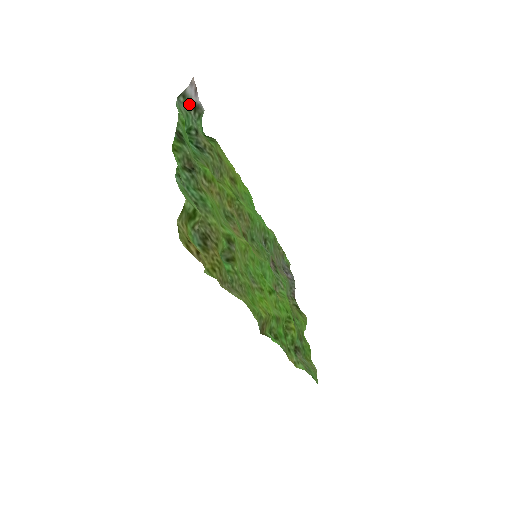
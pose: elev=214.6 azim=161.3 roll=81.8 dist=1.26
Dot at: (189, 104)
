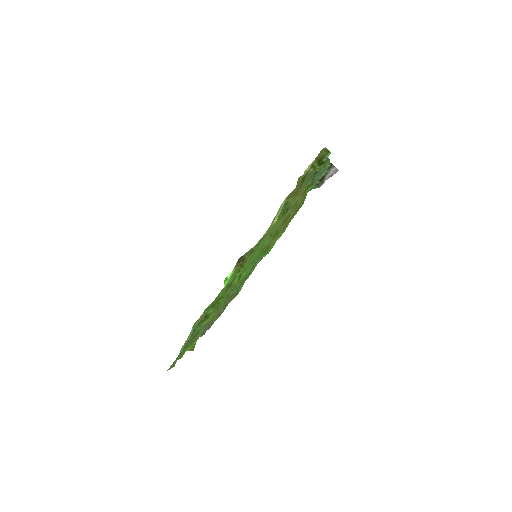
Dot at: (325, 173)
